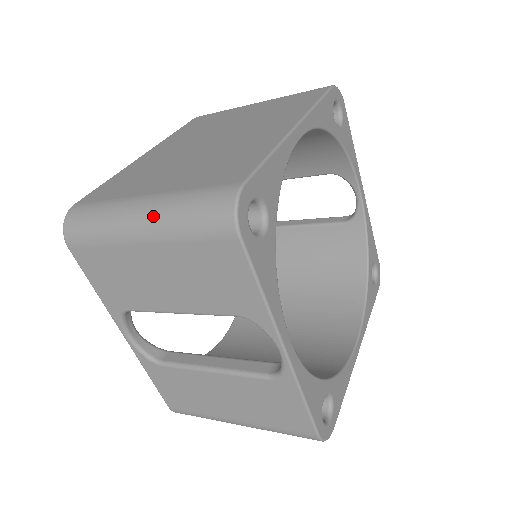
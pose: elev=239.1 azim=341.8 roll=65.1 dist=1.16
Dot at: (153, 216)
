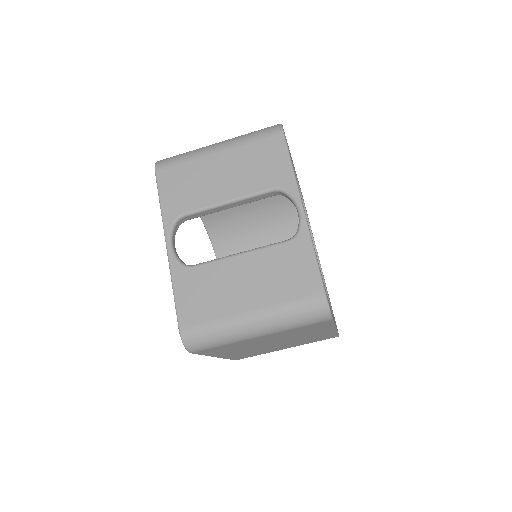
Dot at: (228, 140)
